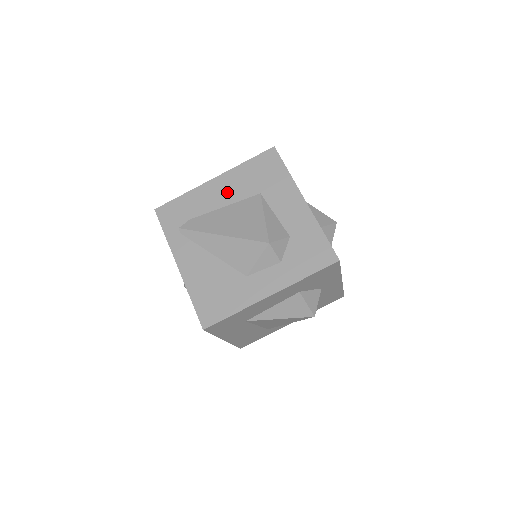
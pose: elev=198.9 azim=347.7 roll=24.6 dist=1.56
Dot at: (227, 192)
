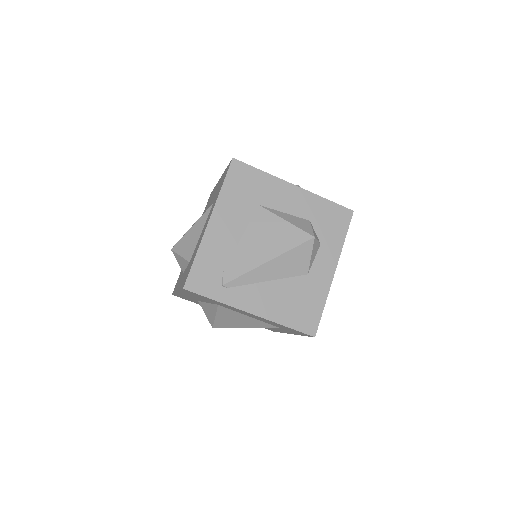
Dot at: (232, 224)
